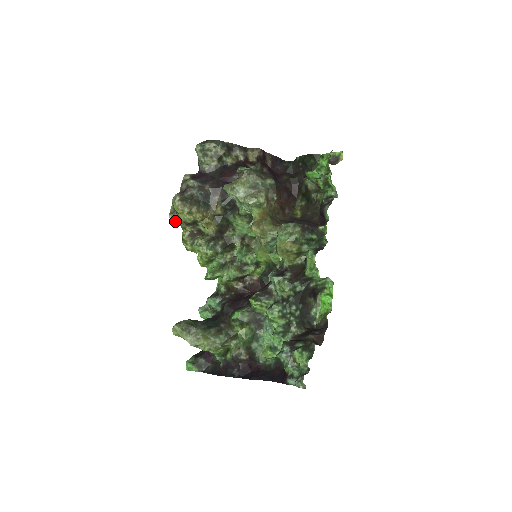
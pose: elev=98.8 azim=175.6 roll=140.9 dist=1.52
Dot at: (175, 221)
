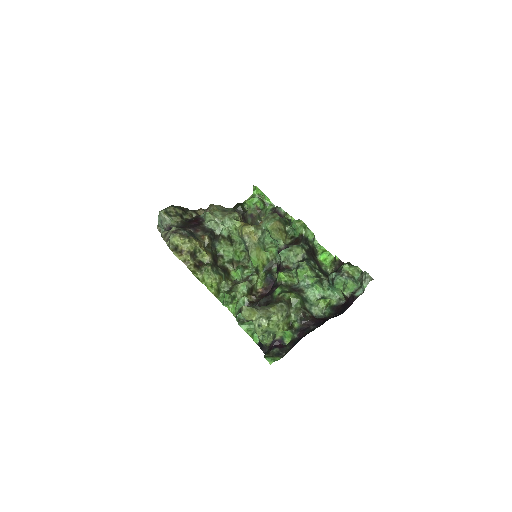
Dot at: (180, 255)
